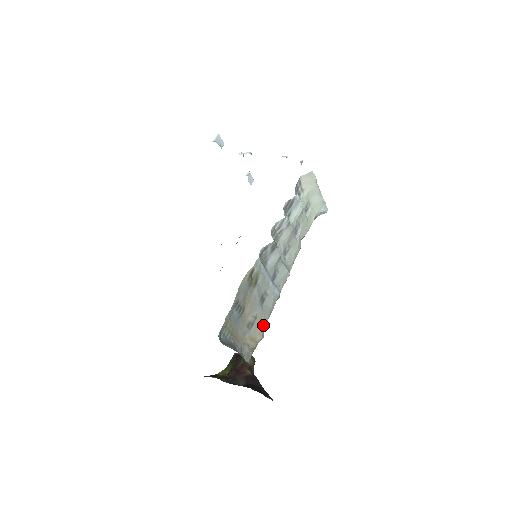
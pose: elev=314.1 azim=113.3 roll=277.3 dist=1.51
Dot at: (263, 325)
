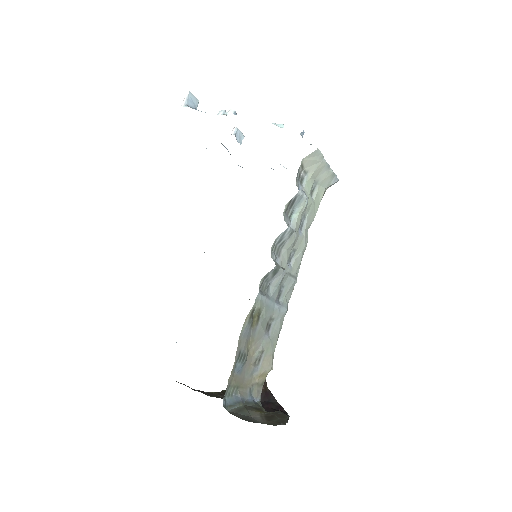
Dot at: (271, 354)
